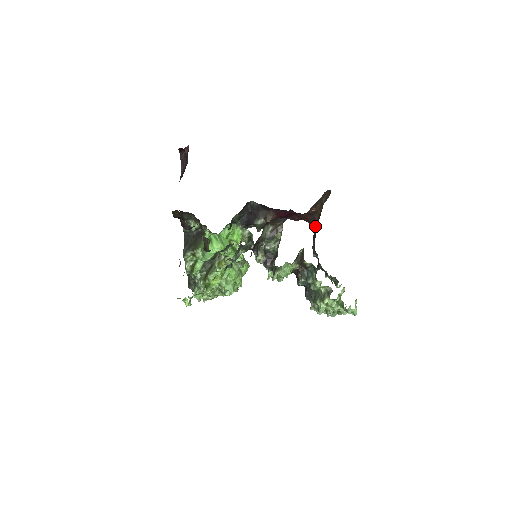
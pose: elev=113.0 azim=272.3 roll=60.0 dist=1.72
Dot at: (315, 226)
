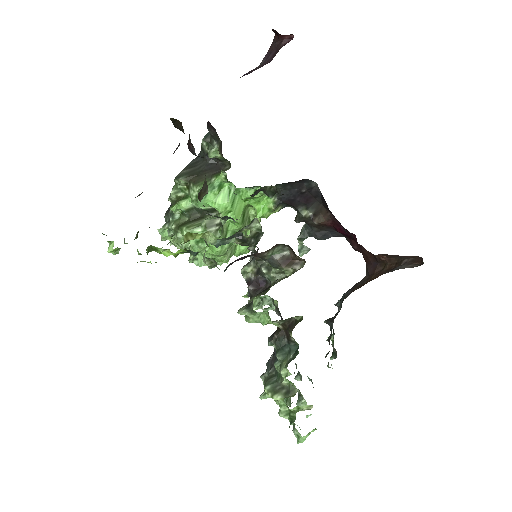
Dot at: (369, 275)
